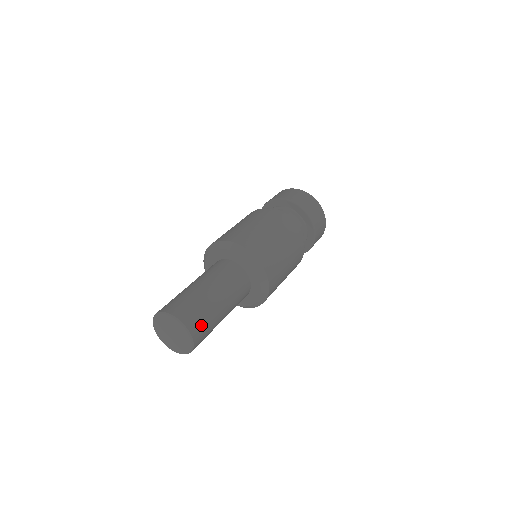
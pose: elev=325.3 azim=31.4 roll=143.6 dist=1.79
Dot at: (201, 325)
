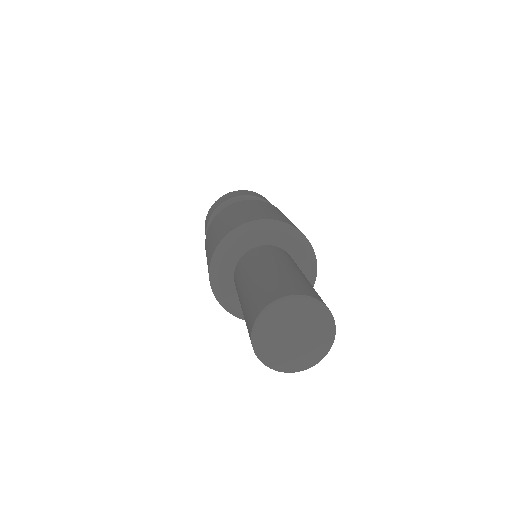
Dot at: occluded
